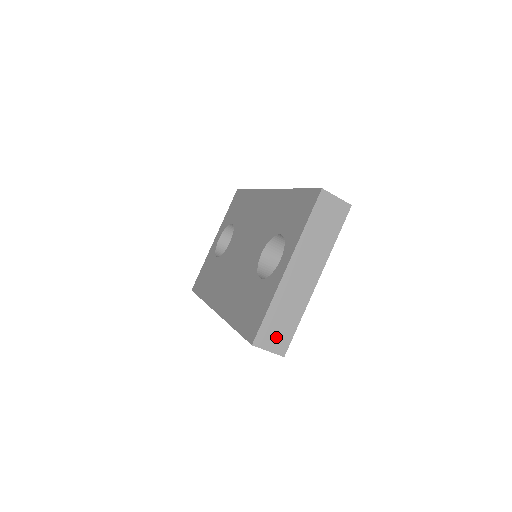
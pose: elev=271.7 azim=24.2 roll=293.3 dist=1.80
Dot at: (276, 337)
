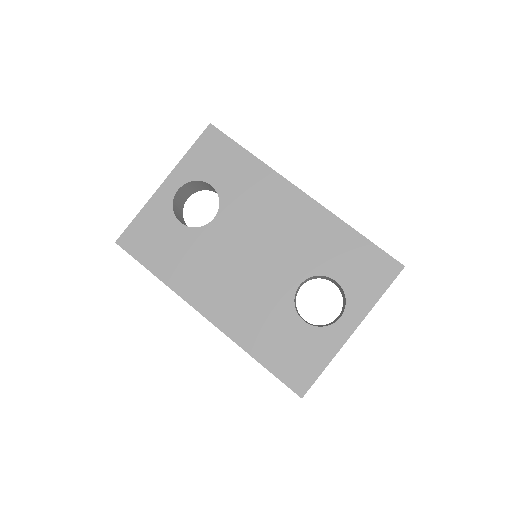
Dot at: occluded
